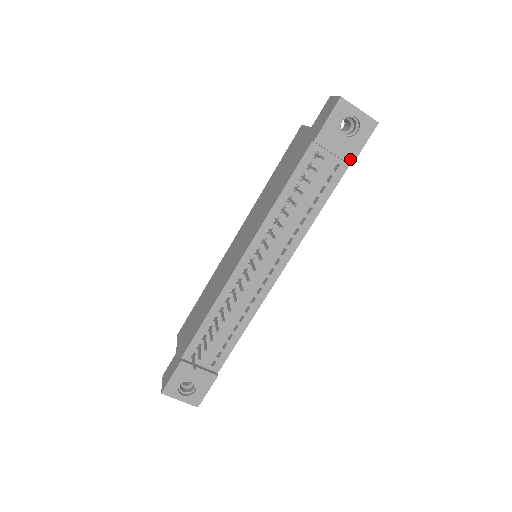
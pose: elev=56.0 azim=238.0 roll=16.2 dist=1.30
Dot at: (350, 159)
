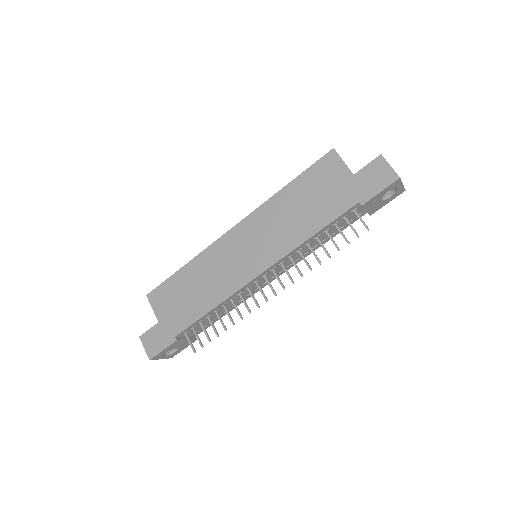
Dot at: (373, 212)
